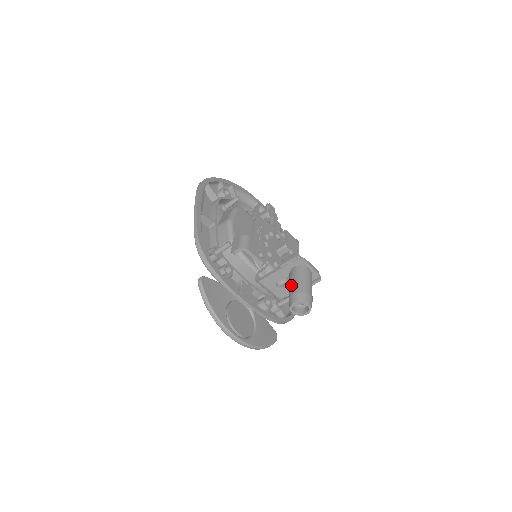
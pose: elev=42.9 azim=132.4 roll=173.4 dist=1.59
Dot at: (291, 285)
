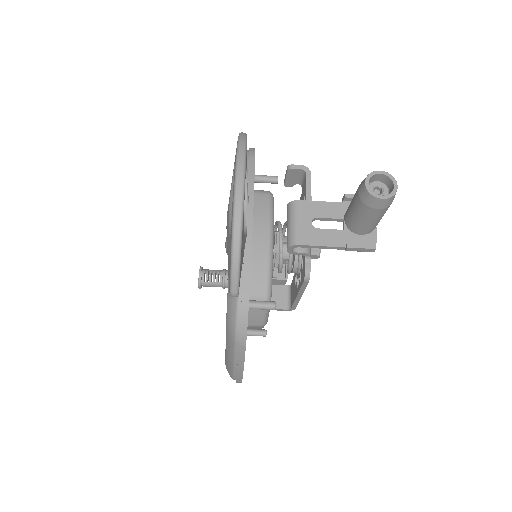
Dot at: occluded
